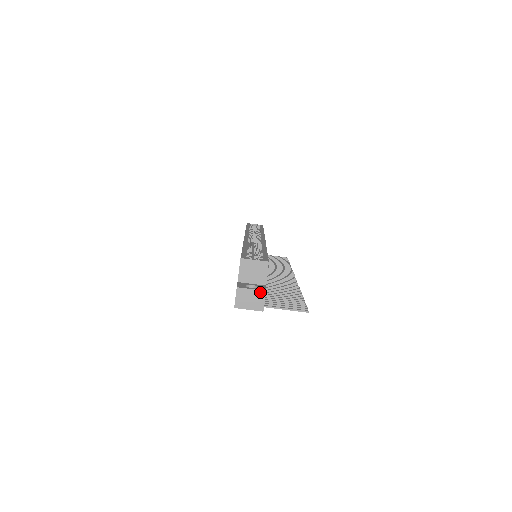
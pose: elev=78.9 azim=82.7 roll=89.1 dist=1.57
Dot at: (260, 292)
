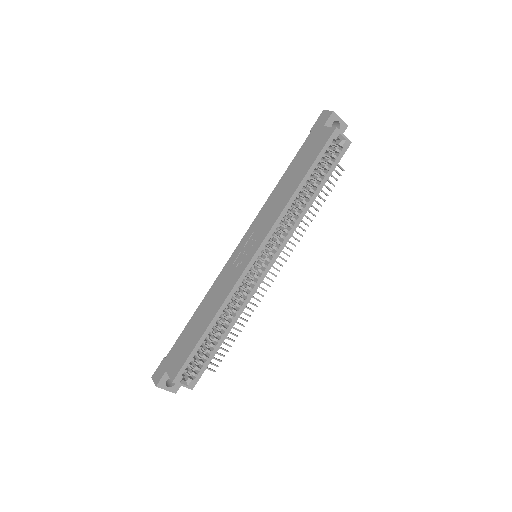
Dot at: occluded
